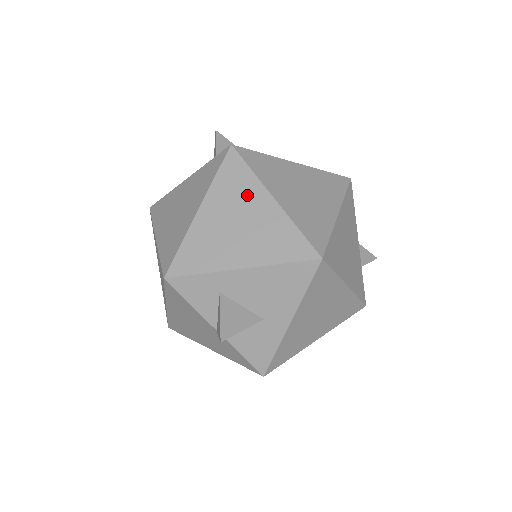
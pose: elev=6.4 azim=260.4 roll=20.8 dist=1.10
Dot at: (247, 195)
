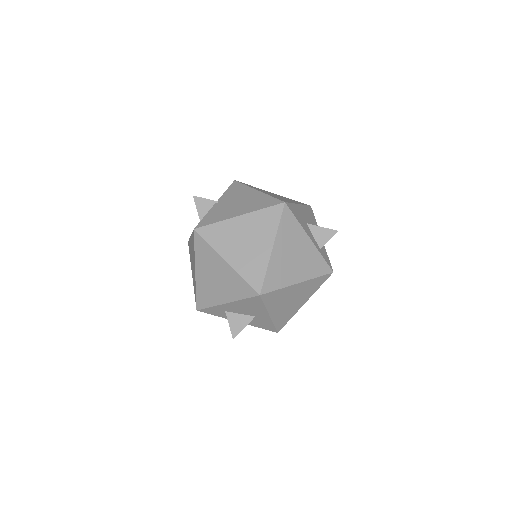
Dot at: (213, 261)
